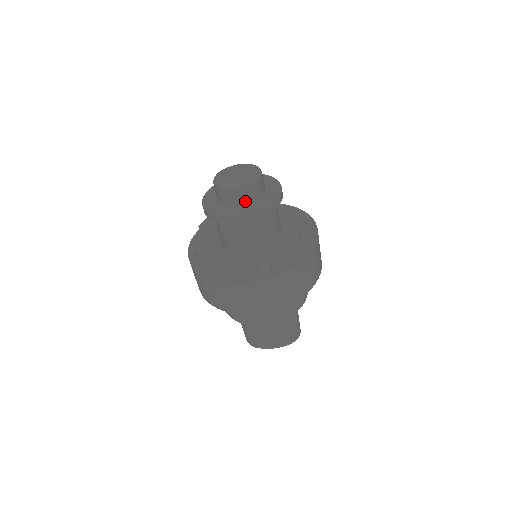
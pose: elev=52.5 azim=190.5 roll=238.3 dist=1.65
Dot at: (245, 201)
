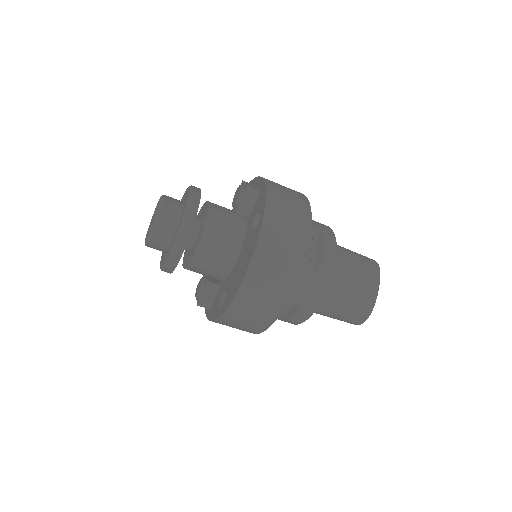
Dot at: (178, 214)
